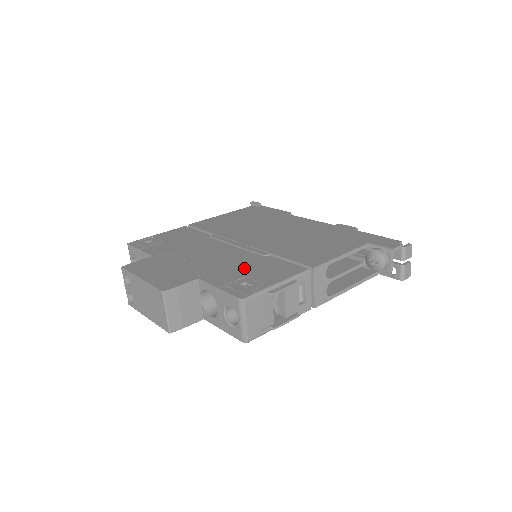
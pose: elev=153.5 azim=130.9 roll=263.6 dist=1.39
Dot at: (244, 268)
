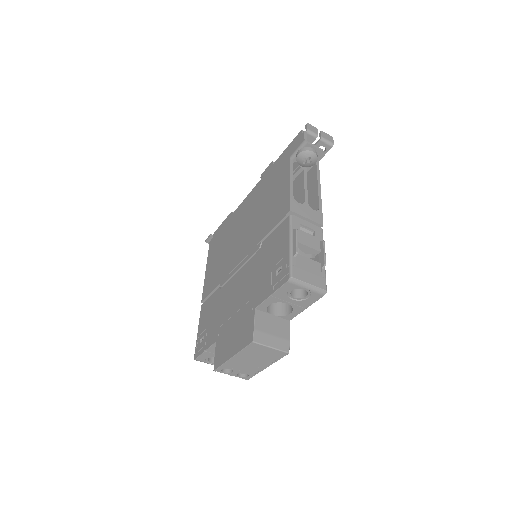
Dot at: (263, 268)
